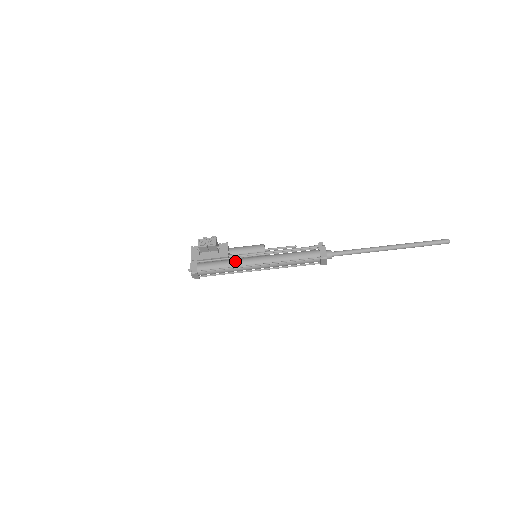
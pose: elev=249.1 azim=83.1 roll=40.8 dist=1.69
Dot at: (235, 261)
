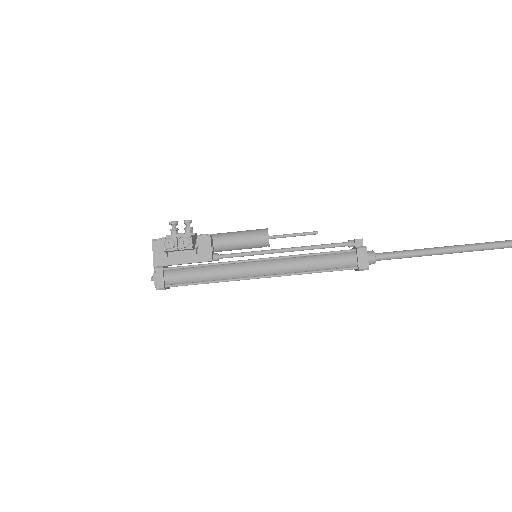
Dot at: (224, 270)
